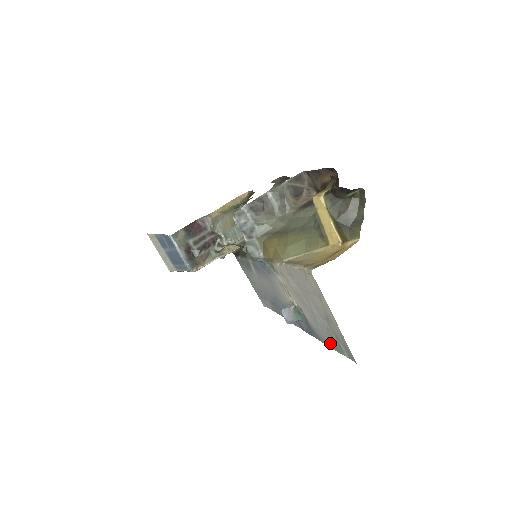
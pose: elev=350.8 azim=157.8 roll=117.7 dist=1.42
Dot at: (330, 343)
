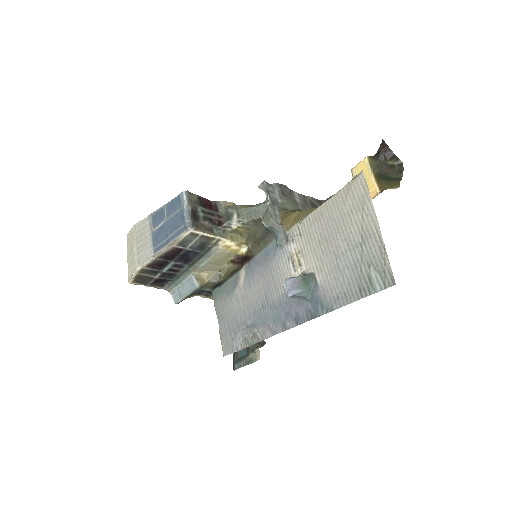
Dot at: (351, 293)
